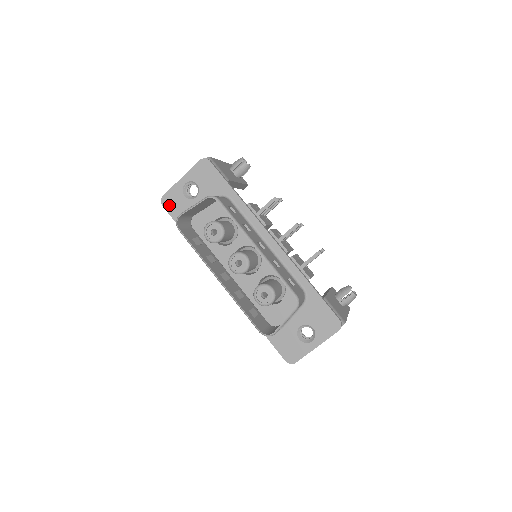
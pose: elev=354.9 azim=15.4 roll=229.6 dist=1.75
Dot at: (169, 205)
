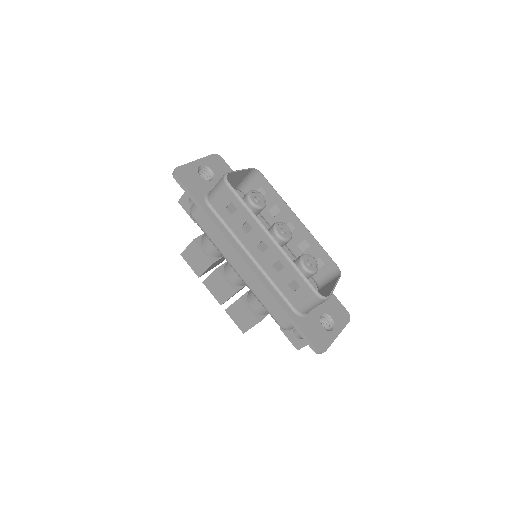
Dot at: (184, 177)
